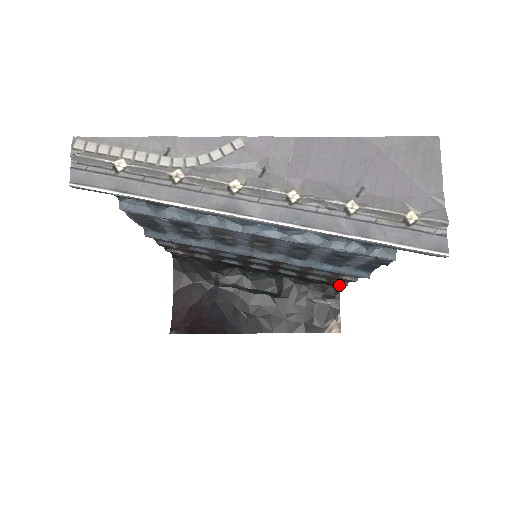
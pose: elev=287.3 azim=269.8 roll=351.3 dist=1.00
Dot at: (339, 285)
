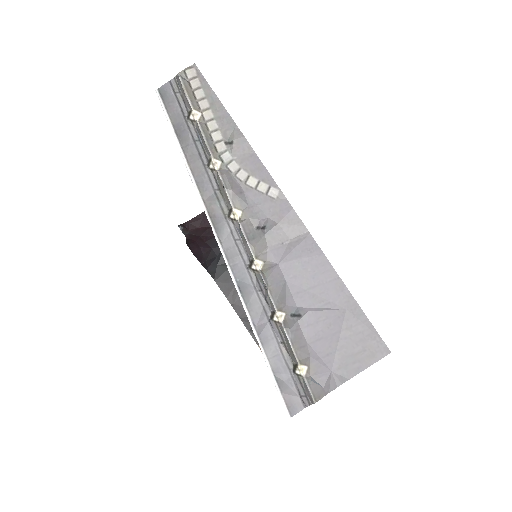
Dot at: occluded
